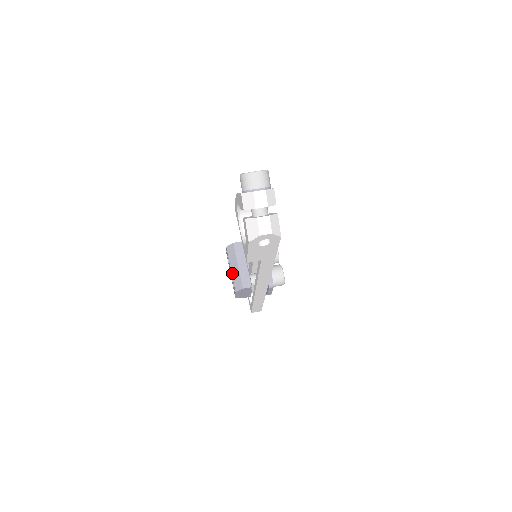
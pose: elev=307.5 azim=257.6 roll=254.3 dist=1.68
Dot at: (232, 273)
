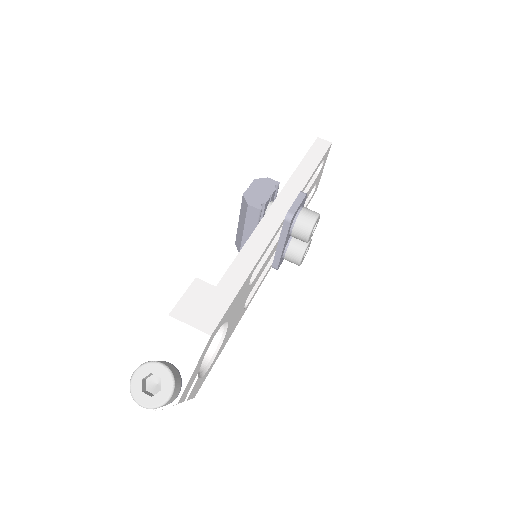
Dot at: (238, 226)
